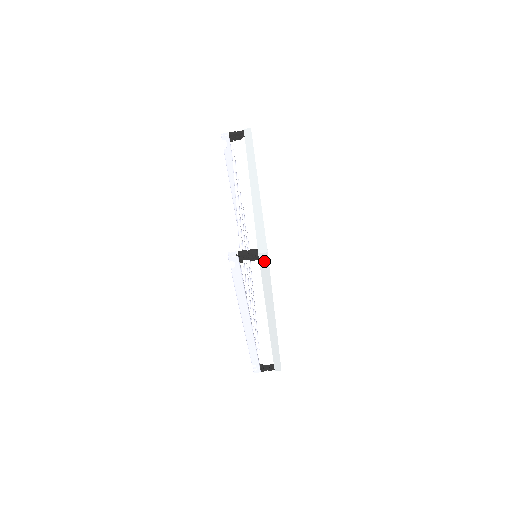
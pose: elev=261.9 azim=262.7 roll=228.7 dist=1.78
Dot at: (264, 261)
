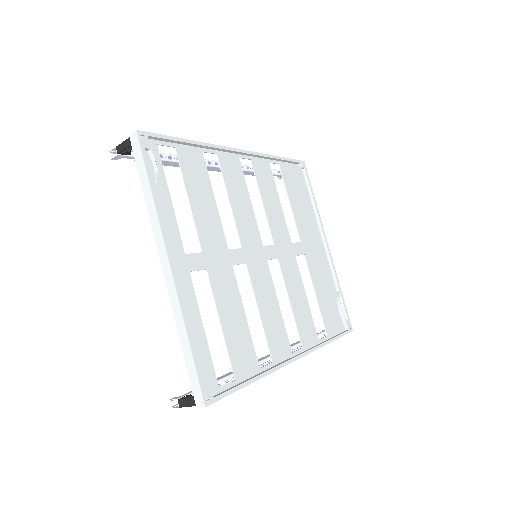
Dot at: (213, 401)
